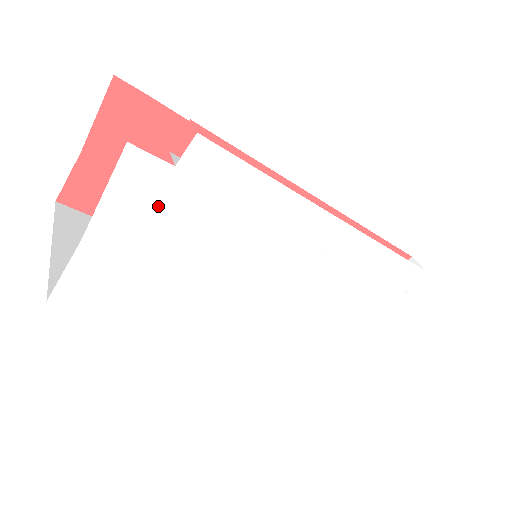
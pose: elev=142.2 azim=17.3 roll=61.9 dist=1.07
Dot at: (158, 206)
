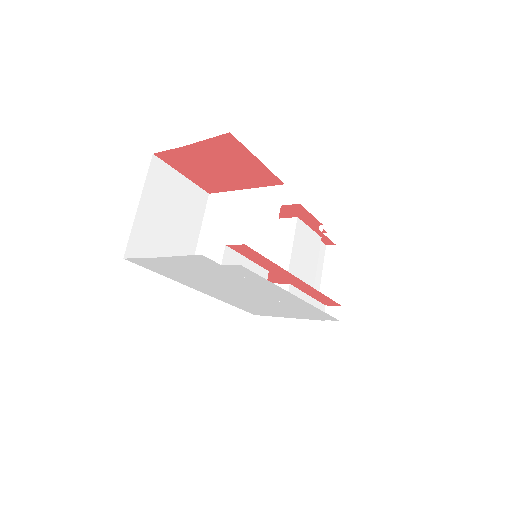
Dot at: (203, 266)
